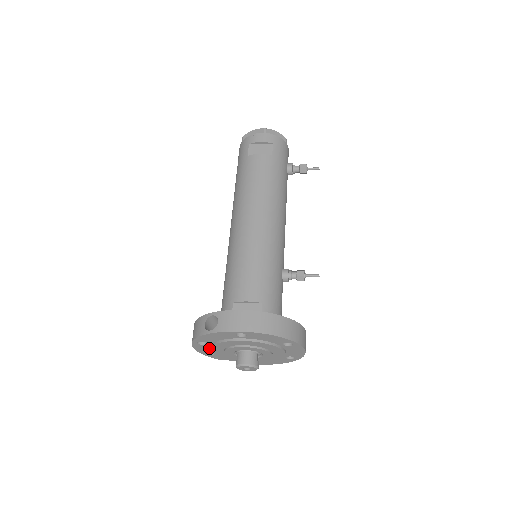
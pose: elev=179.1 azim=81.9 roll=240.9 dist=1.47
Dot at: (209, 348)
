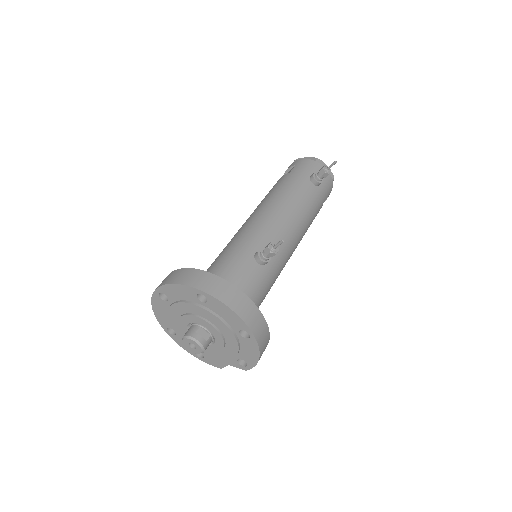
Dot at: occluded
